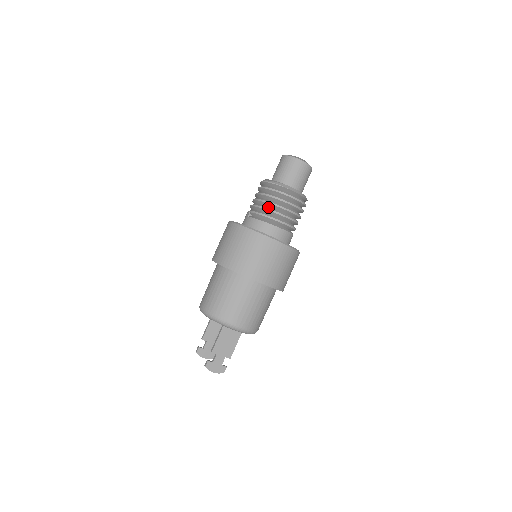
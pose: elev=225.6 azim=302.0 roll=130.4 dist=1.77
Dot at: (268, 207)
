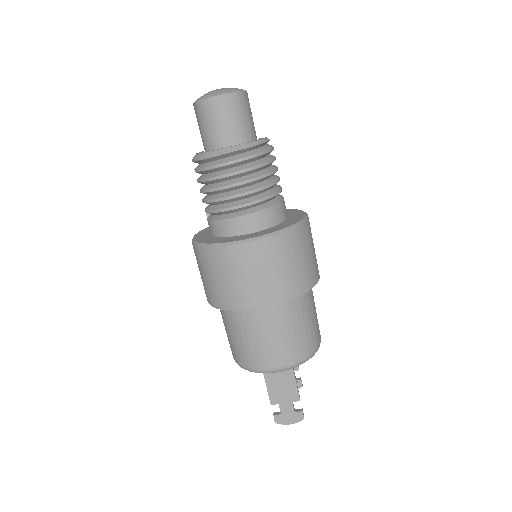
Dot at: (212, 196)
